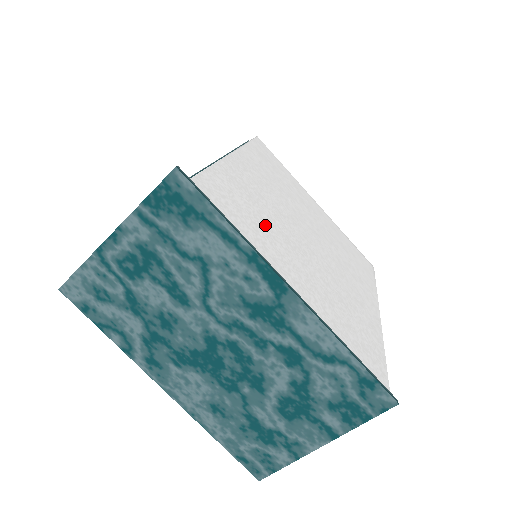
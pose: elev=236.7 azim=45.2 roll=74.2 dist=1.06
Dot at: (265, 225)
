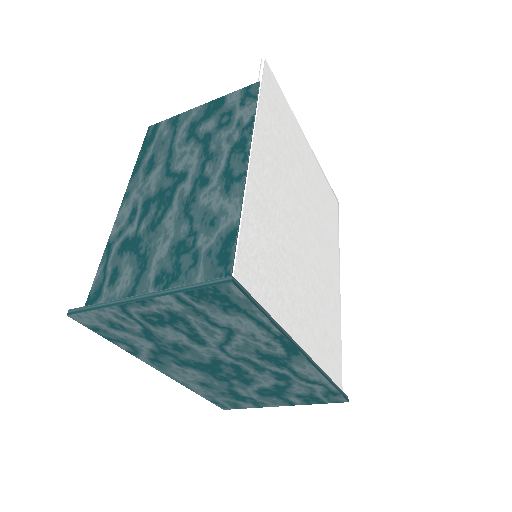
Dot at: (281, 259)
